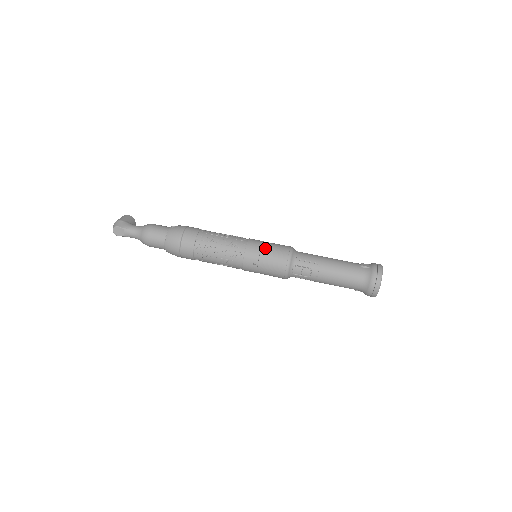
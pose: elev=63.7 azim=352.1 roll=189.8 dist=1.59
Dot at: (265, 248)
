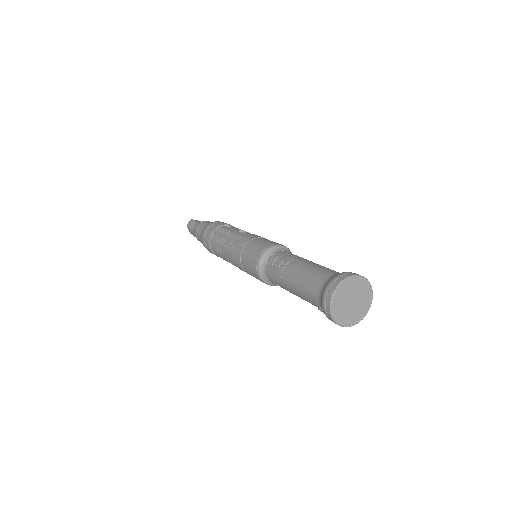
Dot at: (264, 238)
